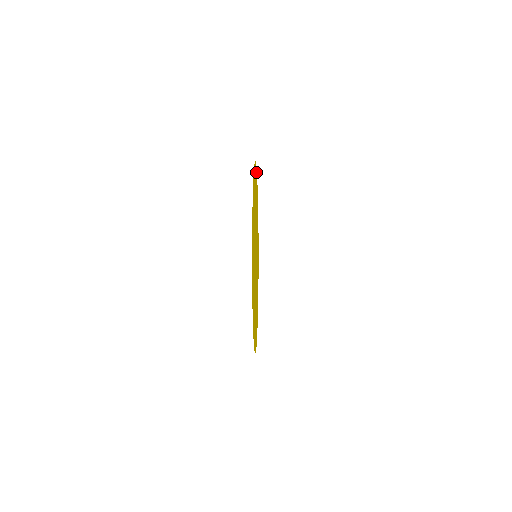
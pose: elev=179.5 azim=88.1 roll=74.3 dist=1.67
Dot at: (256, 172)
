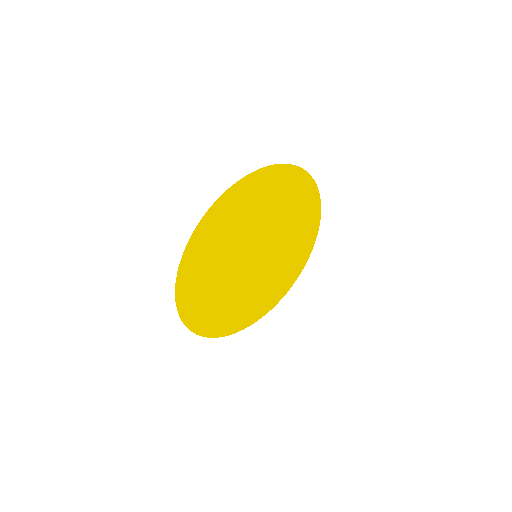
Dot at: (208, 216)
